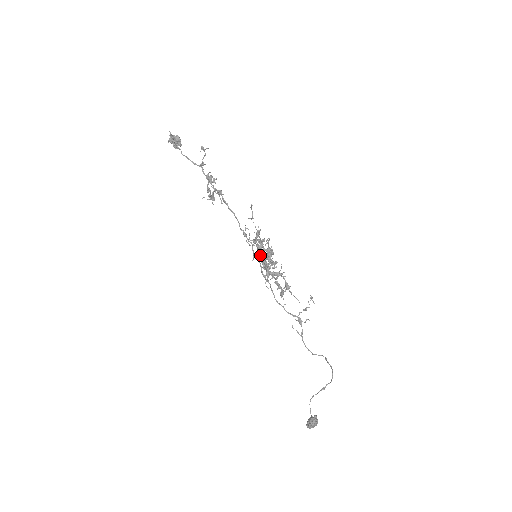
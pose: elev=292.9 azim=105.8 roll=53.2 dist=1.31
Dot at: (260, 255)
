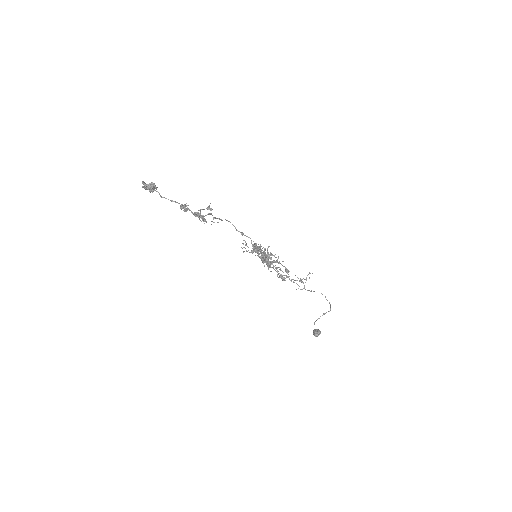
Dot at: occluded
